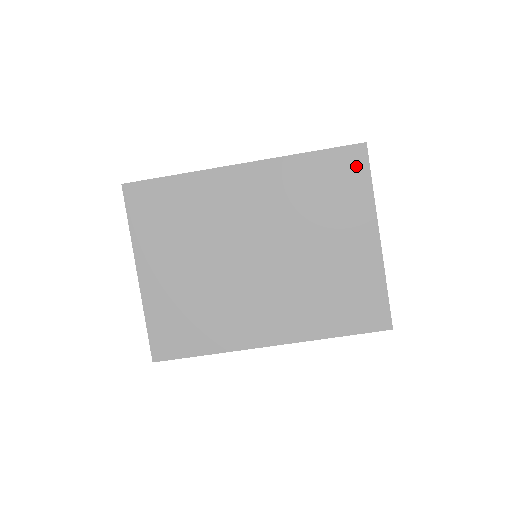
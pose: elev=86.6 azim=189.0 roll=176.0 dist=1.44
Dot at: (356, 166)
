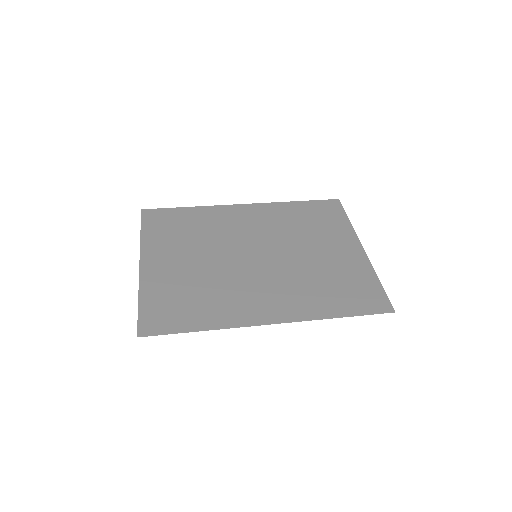
Dot at: (334, 210)
